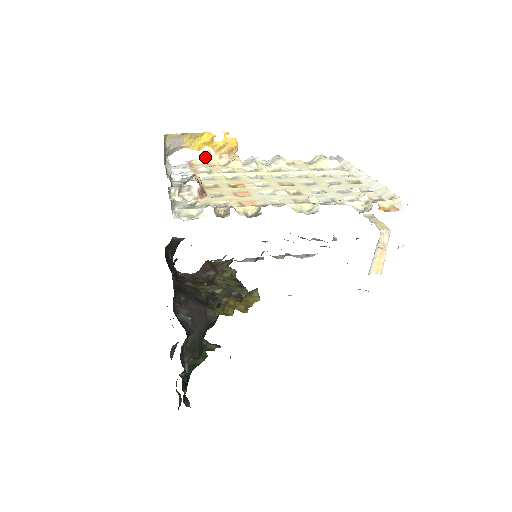
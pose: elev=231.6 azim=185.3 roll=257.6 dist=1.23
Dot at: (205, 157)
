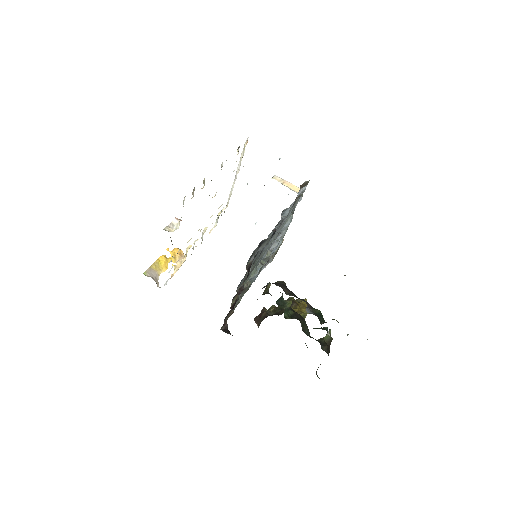
Dot at: (174, 269)
